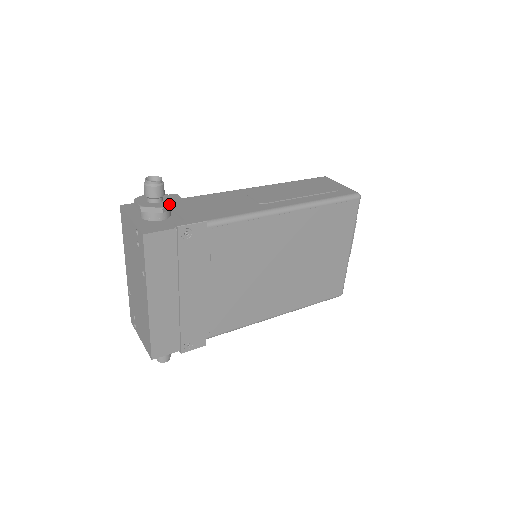
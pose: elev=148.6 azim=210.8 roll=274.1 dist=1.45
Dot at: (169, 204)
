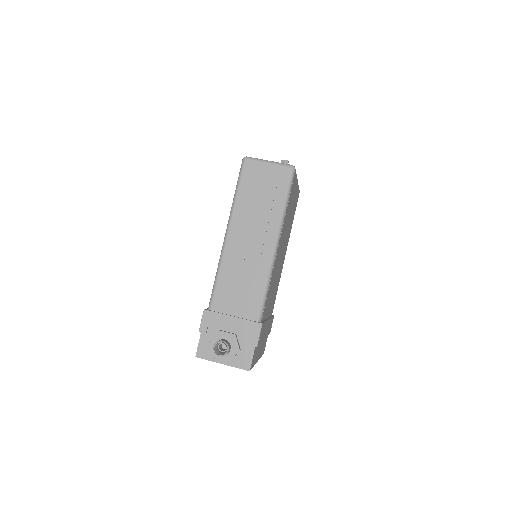
Dot at: (237, 342)
